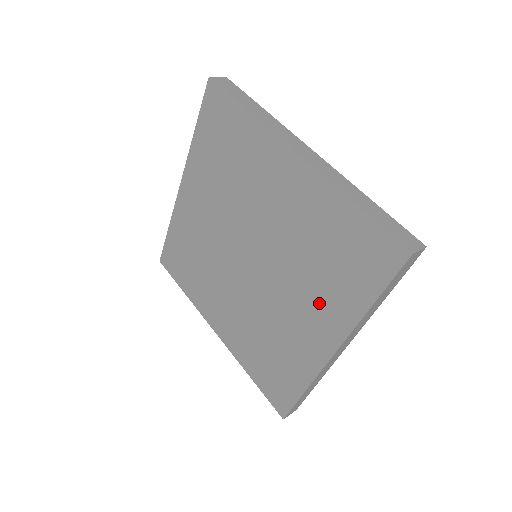
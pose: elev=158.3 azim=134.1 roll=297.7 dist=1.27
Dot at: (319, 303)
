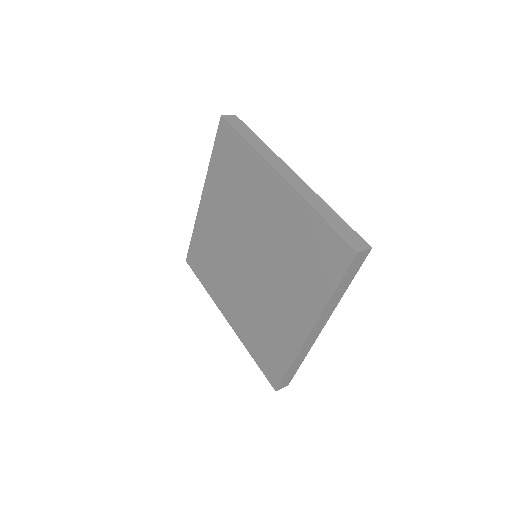
Dot at: (298, 293)
